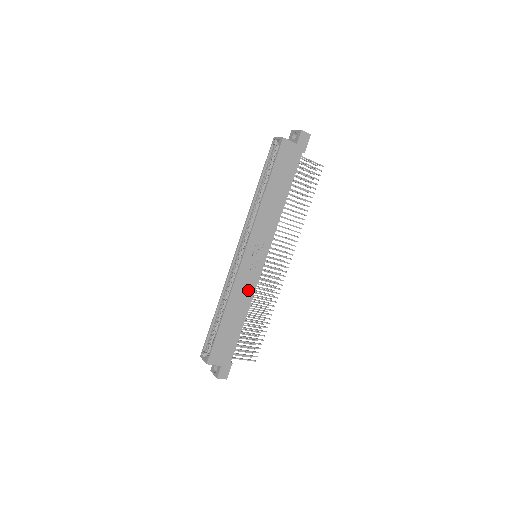
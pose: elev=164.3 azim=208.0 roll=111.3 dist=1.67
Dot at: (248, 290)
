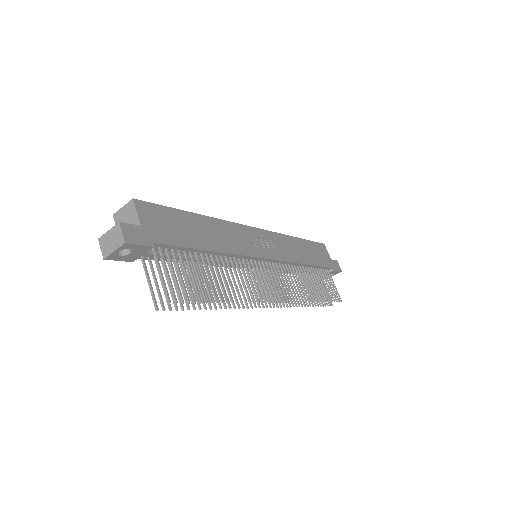
Dot at: (236, 244)
